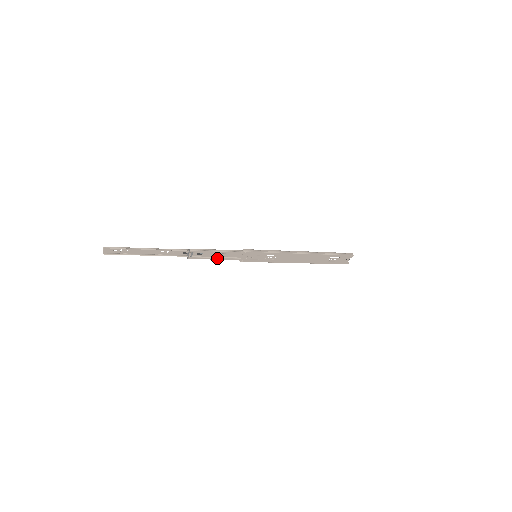
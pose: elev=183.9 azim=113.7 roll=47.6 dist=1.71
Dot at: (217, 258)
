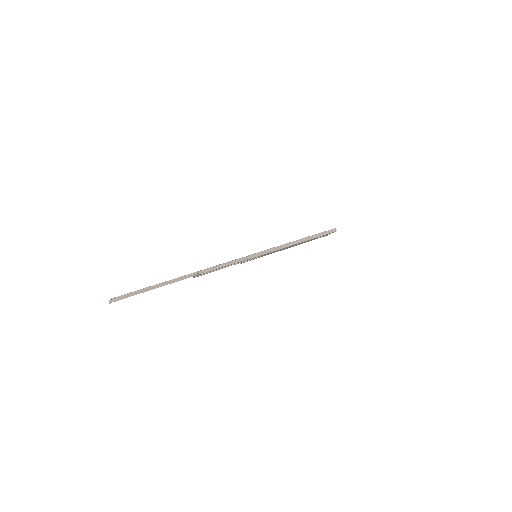
Dot at: occluded
